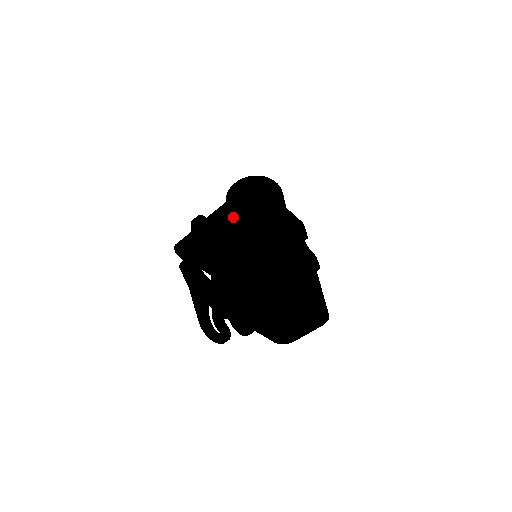
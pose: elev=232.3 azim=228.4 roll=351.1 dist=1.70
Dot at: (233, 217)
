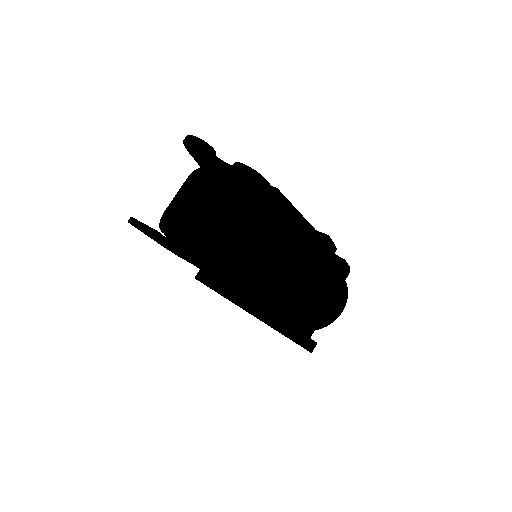
Dot at: occluded
